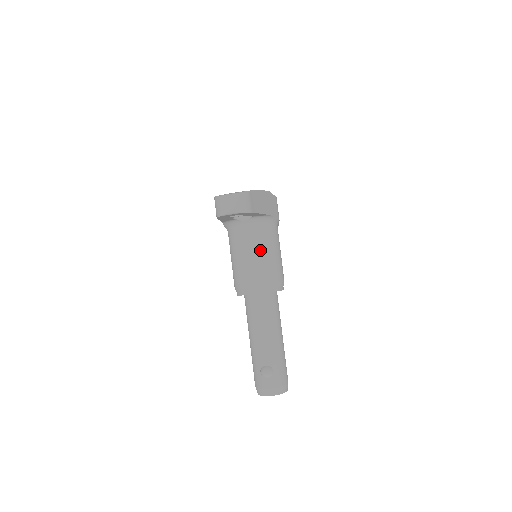
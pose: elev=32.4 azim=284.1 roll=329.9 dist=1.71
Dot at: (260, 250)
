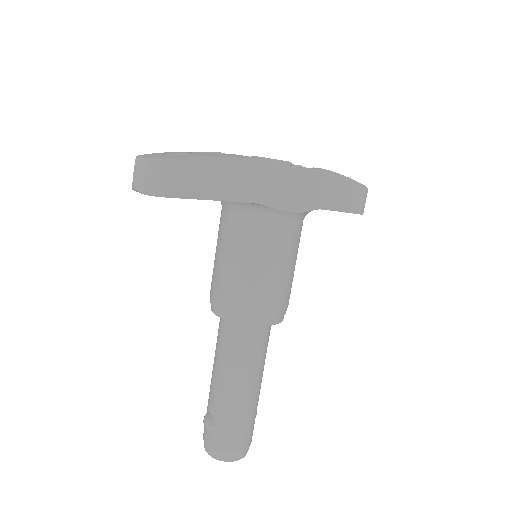
Dot at: (234, 253)
